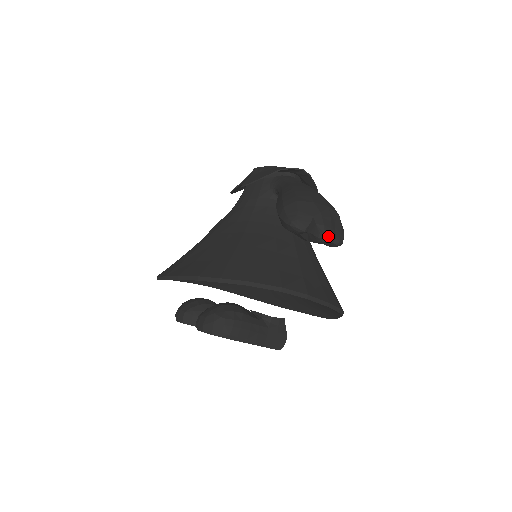
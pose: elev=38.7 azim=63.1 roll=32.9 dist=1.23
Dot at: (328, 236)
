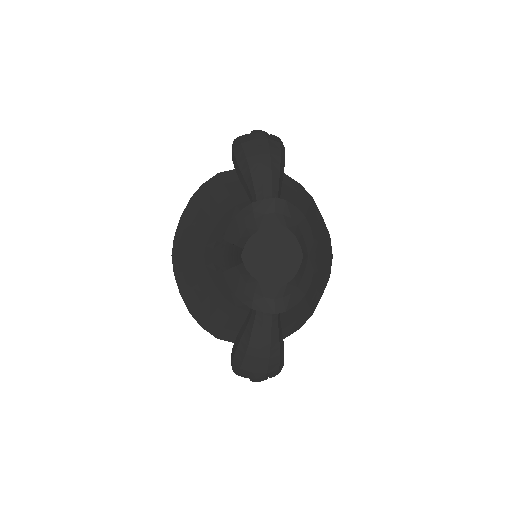
Dot at: occluded
